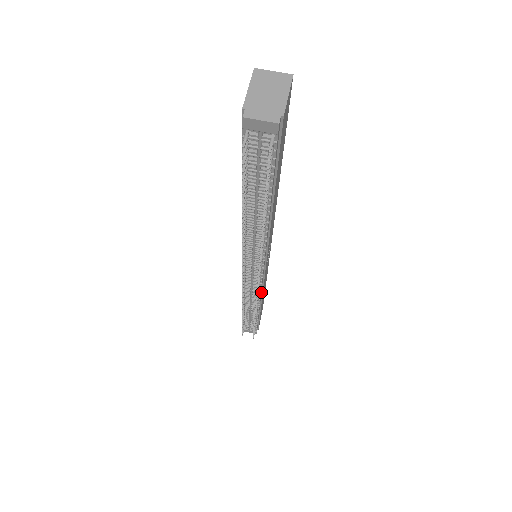
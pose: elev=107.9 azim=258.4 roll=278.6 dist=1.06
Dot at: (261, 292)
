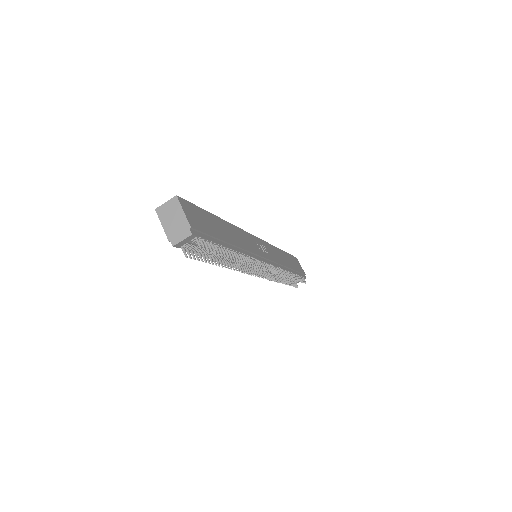
Dot at: (281, 265)
